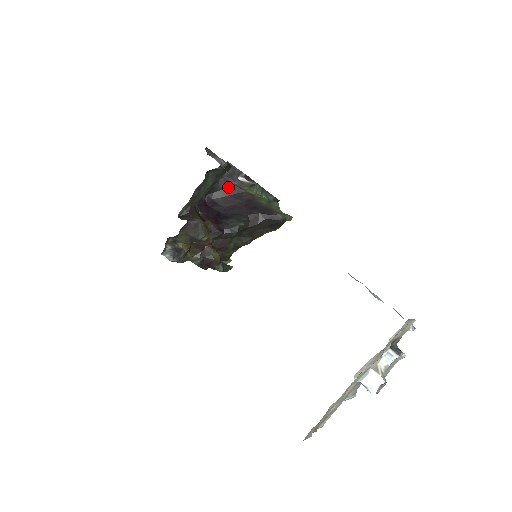
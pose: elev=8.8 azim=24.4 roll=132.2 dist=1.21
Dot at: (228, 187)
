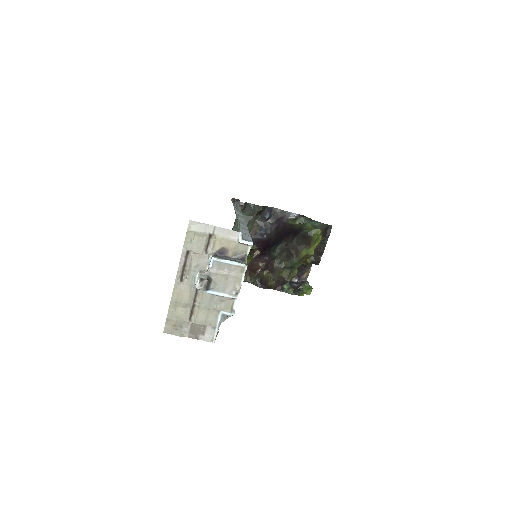
Dot at: (278, 225)
